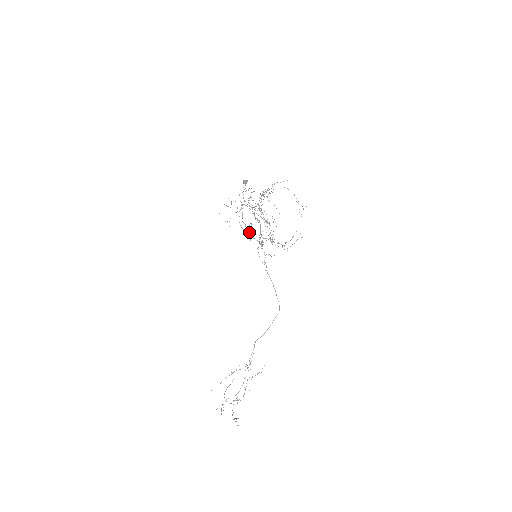
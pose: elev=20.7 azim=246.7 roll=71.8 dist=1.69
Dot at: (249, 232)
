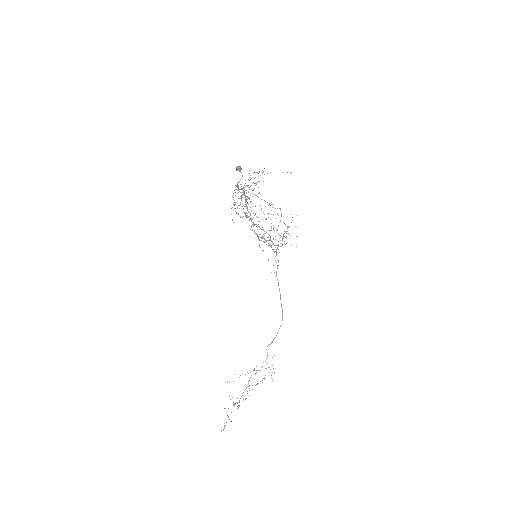
Dot at: (257, 225)
